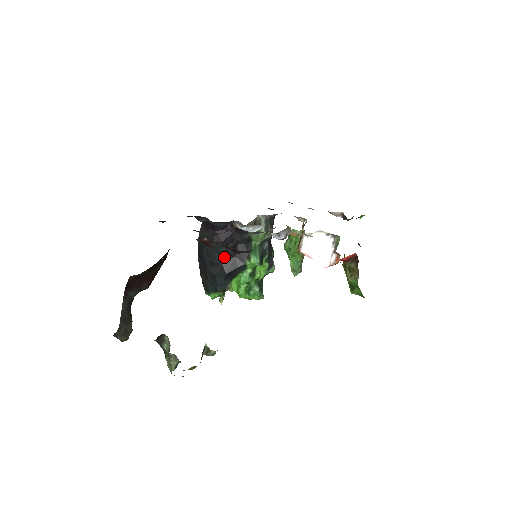
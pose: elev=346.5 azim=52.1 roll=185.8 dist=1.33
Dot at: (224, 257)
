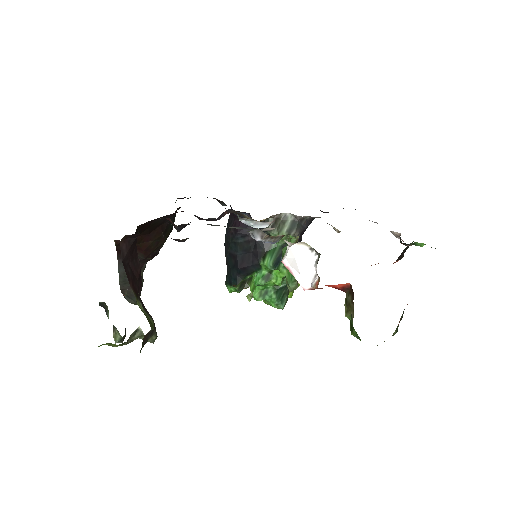
Dot at: (240, 250)
